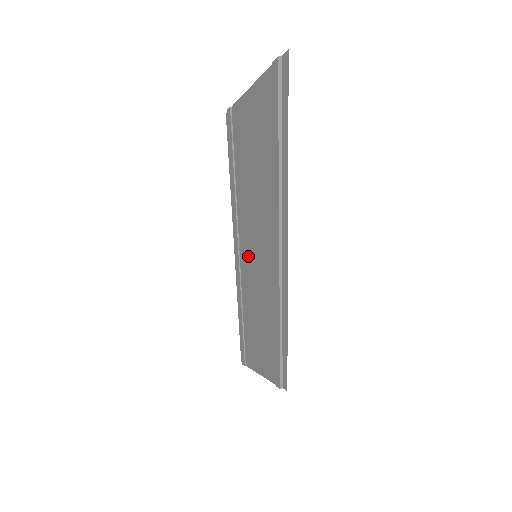
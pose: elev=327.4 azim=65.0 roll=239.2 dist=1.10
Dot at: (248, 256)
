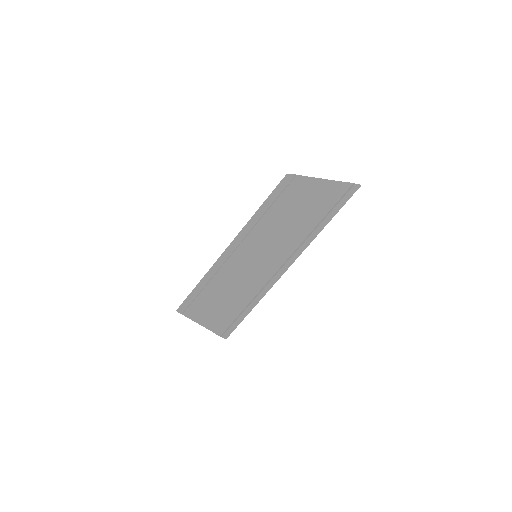
Dot at: (247, 253)
